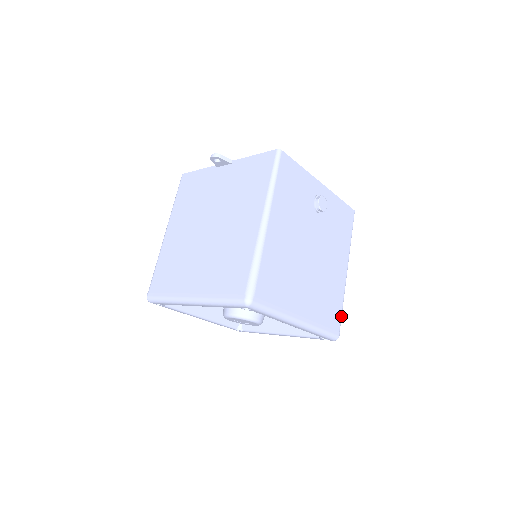
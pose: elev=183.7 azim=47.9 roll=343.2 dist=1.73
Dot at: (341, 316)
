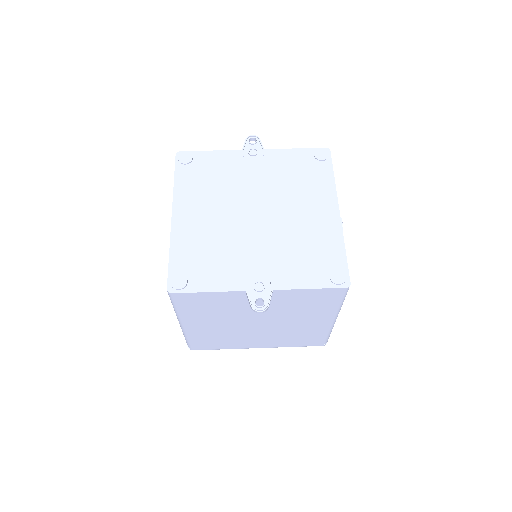
Dot at: occluded
